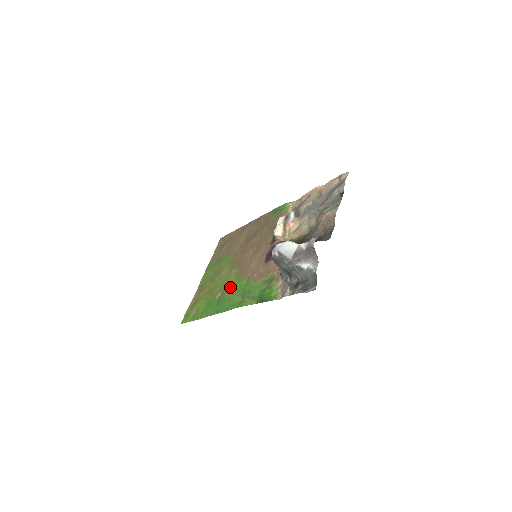
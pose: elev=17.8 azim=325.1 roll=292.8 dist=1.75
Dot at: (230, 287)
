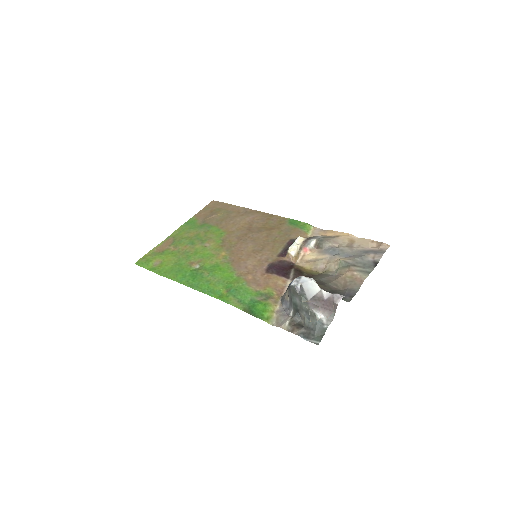
Dot at: (214, 268)
